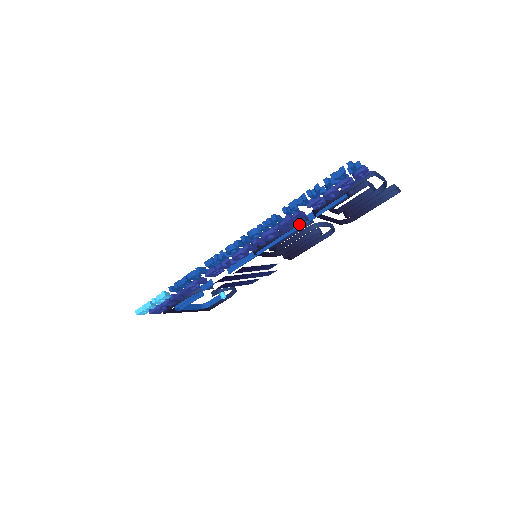
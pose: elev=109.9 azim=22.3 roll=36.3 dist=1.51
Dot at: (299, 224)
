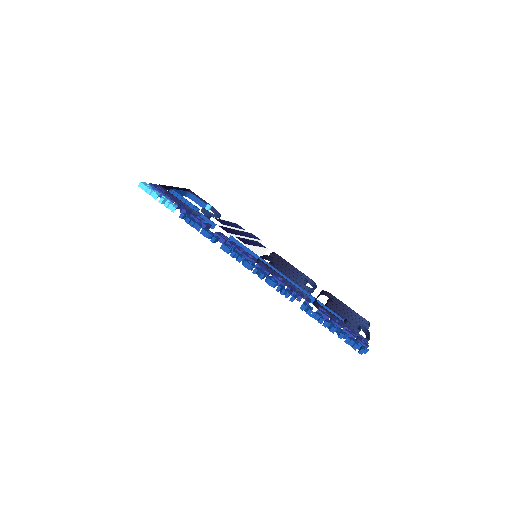
Dot at: occluded
